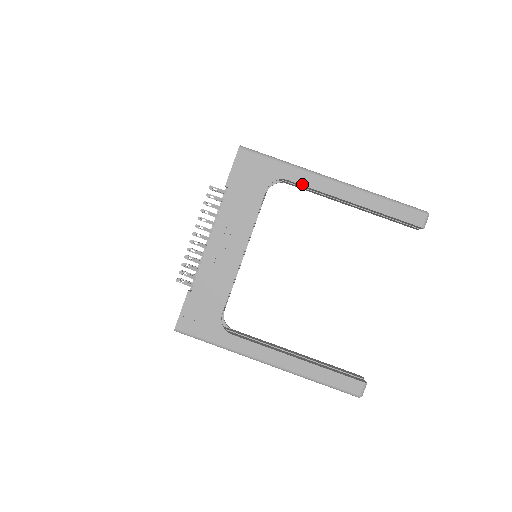
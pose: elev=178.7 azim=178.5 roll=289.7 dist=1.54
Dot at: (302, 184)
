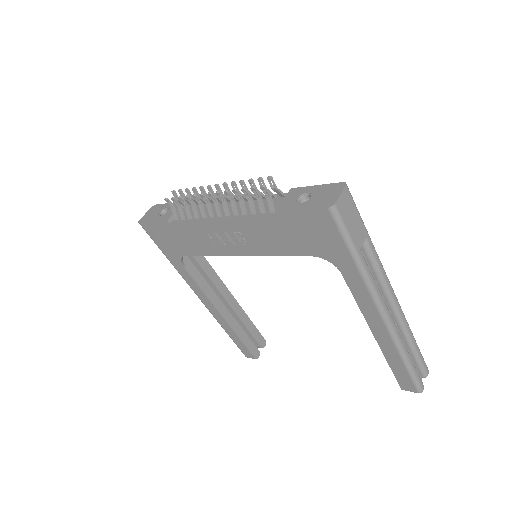
Dot at: (351, 289)
